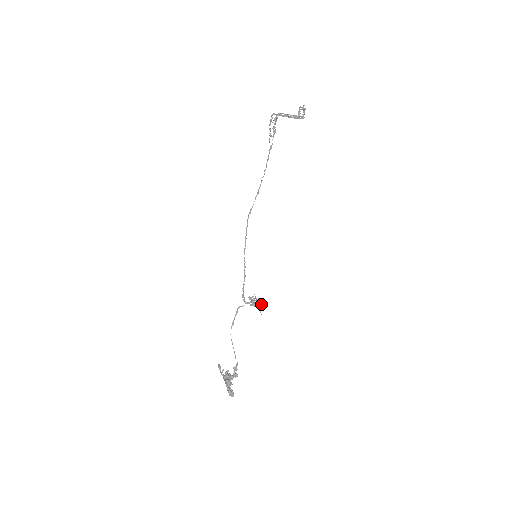
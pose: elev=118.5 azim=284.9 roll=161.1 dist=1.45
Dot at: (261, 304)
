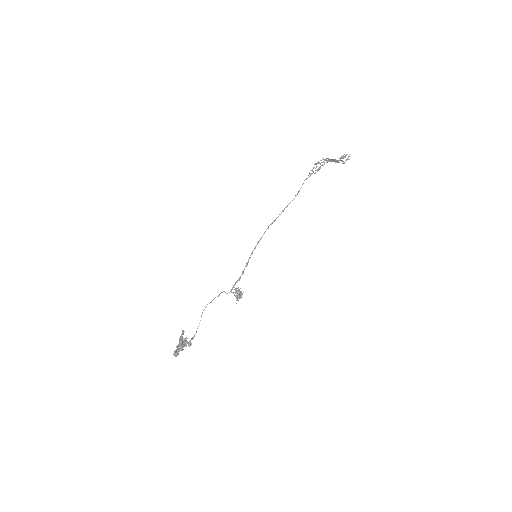
Dot at: (241, 296)
